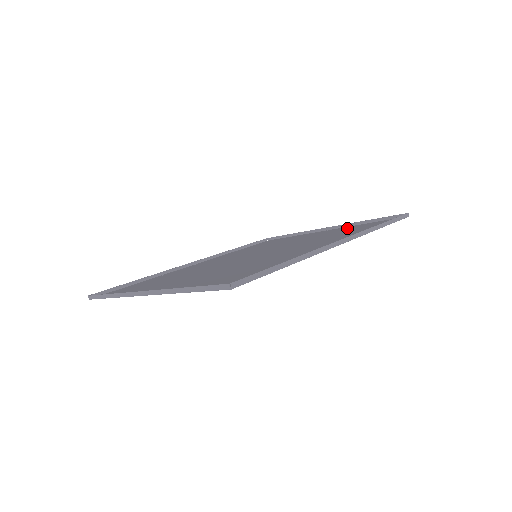
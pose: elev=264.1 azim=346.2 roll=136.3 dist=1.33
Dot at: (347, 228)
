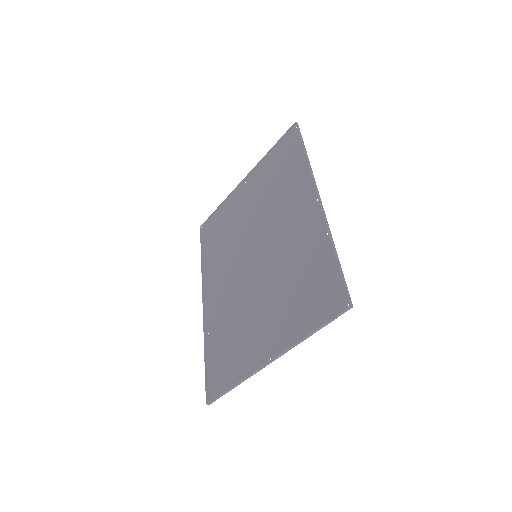
Dot at: (265, 170)
